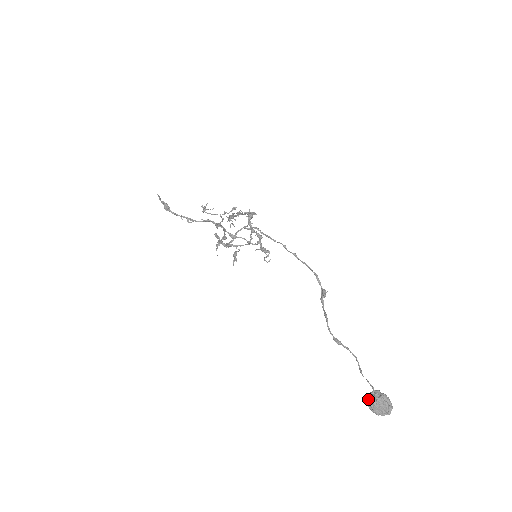
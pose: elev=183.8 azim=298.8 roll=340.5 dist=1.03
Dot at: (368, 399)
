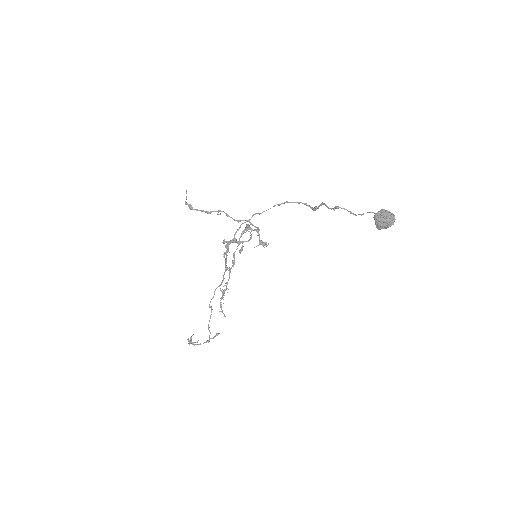
Dot at: (374, 215)
